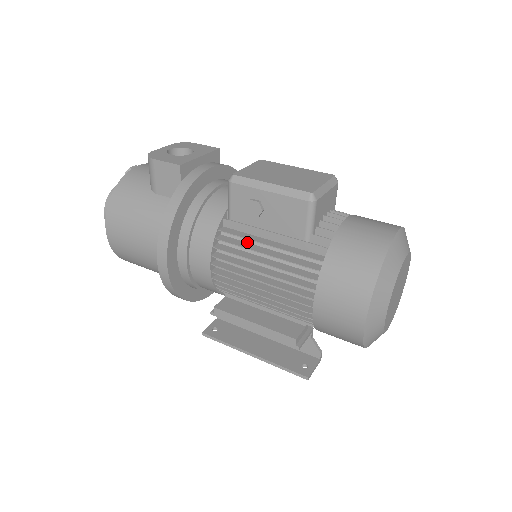
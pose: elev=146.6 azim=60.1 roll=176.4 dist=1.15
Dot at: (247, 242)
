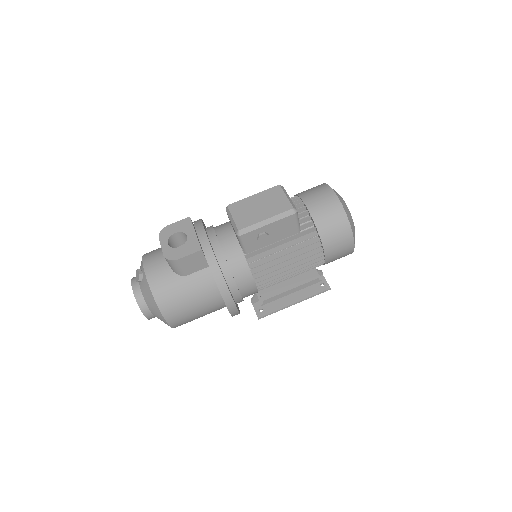
Dot at: (267, 256)
